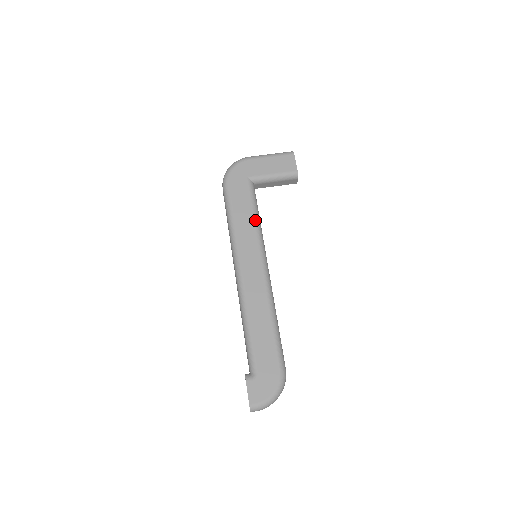
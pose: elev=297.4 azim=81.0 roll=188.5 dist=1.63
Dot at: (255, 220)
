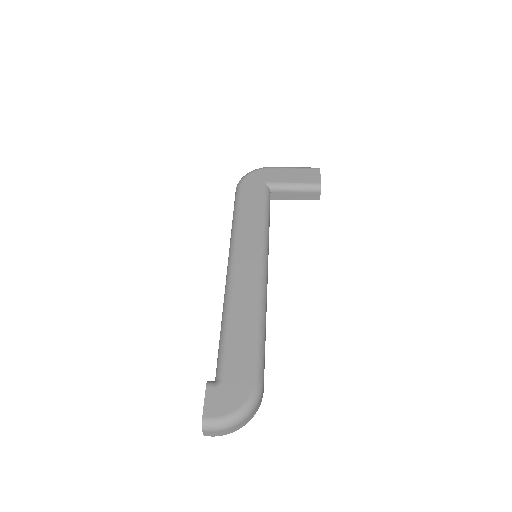
Dot at: (263, 220)
